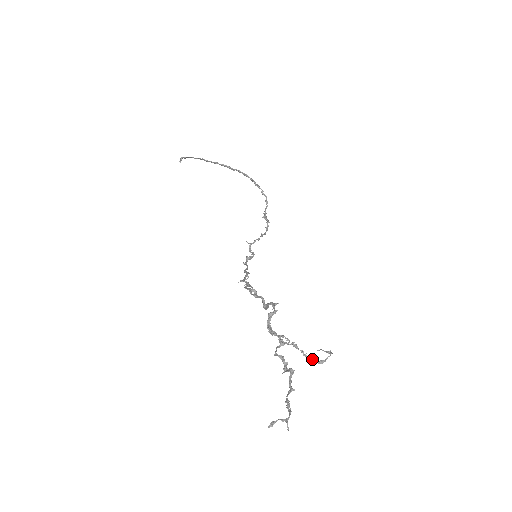
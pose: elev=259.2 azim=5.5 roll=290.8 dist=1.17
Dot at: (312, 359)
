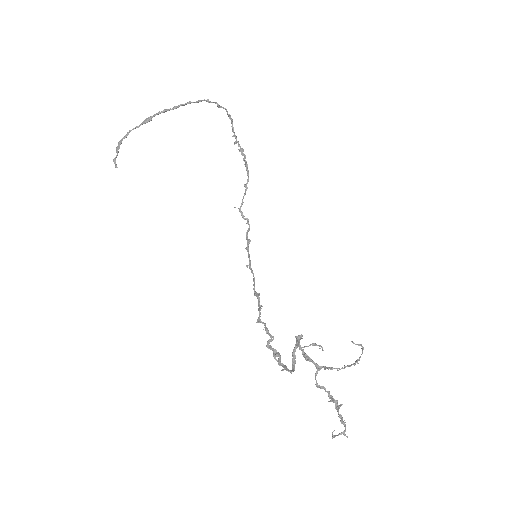
Dot at: (348, 366)
